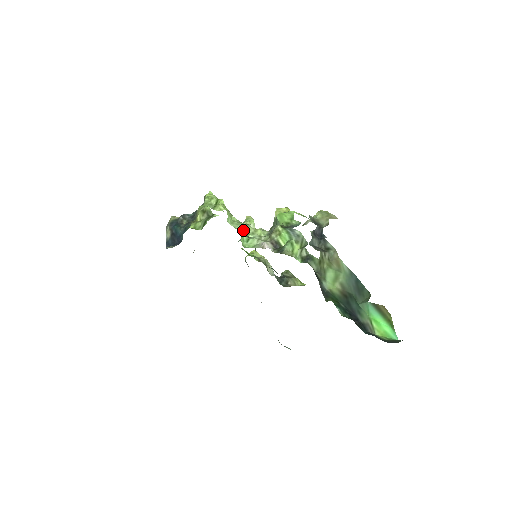
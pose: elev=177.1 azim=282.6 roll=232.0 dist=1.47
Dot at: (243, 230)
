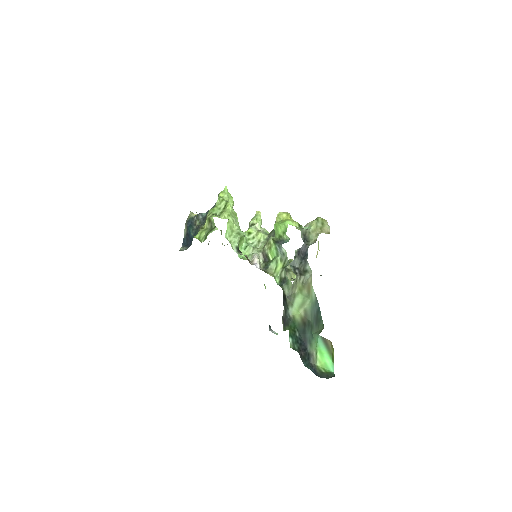
Dot at: (240, 240)
